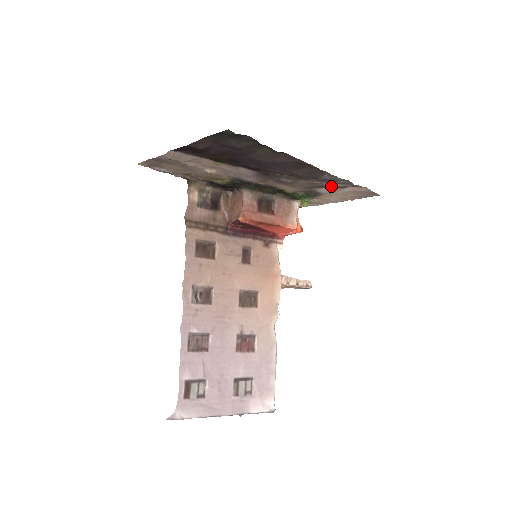
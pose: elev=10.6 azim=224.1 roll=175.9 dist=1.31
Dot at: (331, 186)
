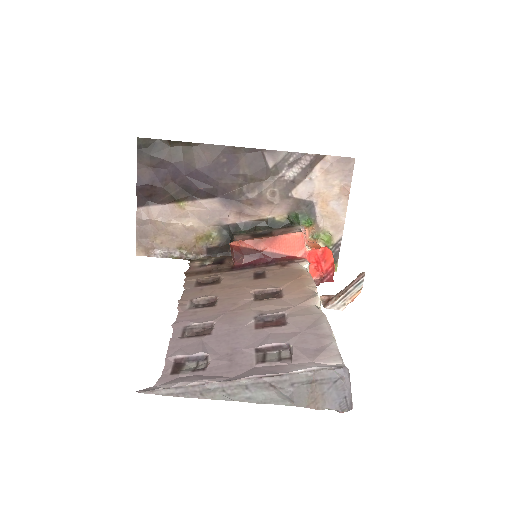
Dot at: (296, 175)
